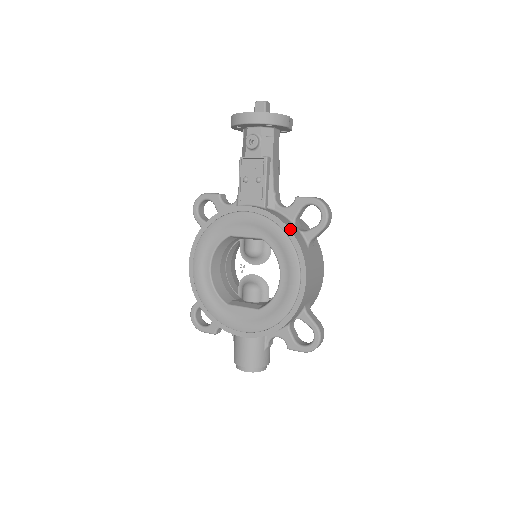
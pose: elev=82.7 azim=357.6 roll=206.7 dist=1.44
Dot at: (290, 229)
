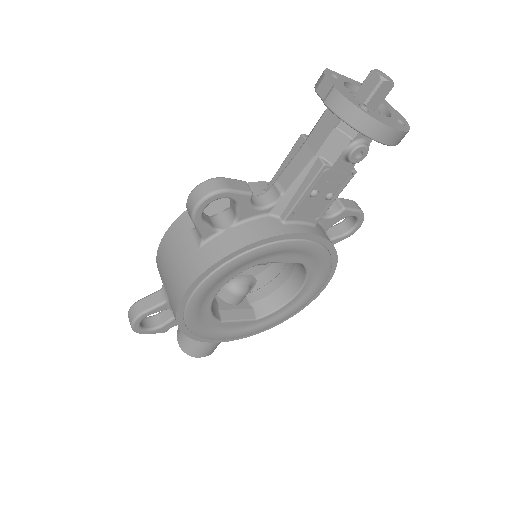
Dot at: occluded
